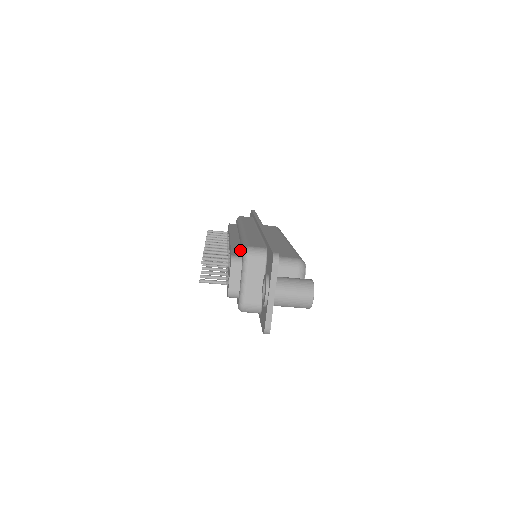
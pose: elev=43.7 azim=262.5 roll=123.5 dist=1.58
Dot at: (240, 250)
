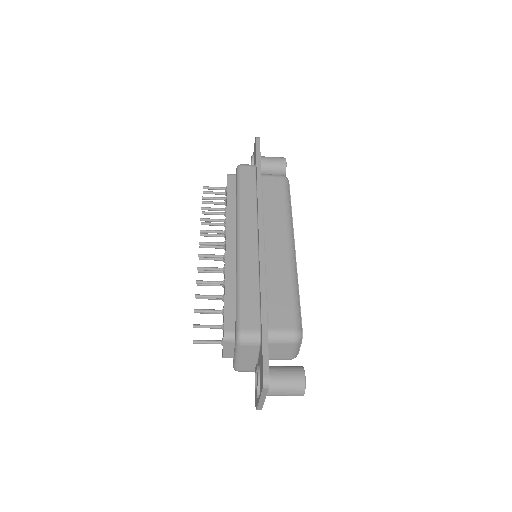
Dot at: (234, 306)
